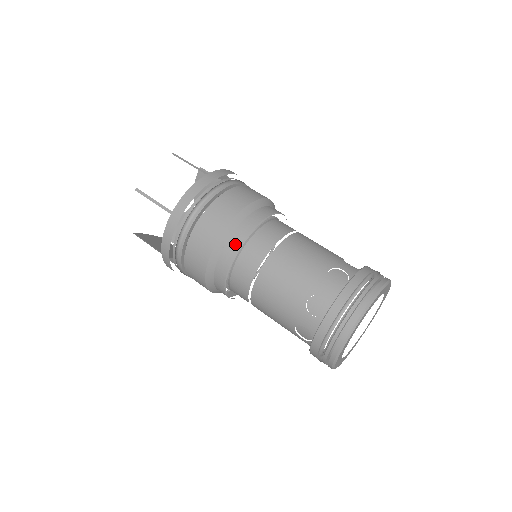
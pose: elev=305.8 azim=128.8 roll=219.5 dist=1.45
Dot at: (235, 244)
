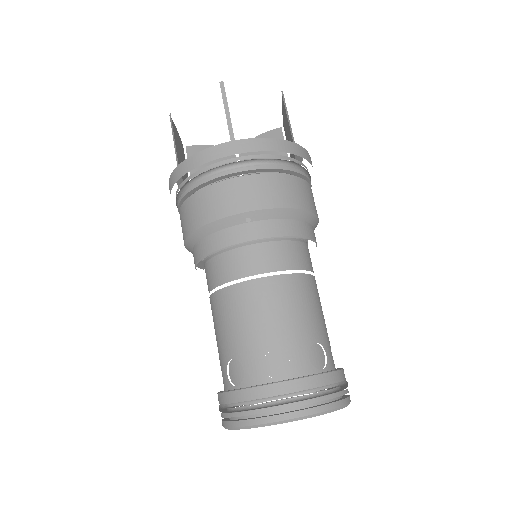
Dot at: (261, 231)
